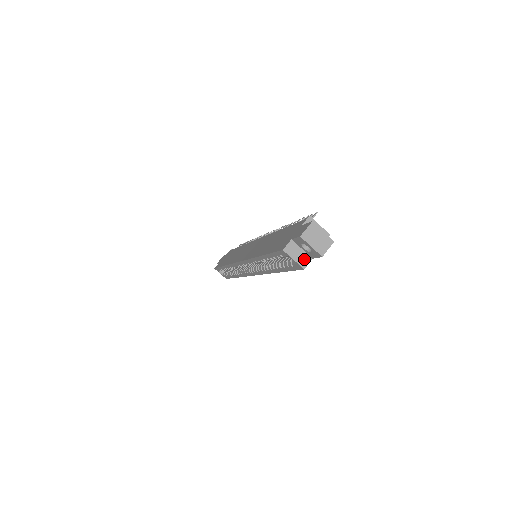
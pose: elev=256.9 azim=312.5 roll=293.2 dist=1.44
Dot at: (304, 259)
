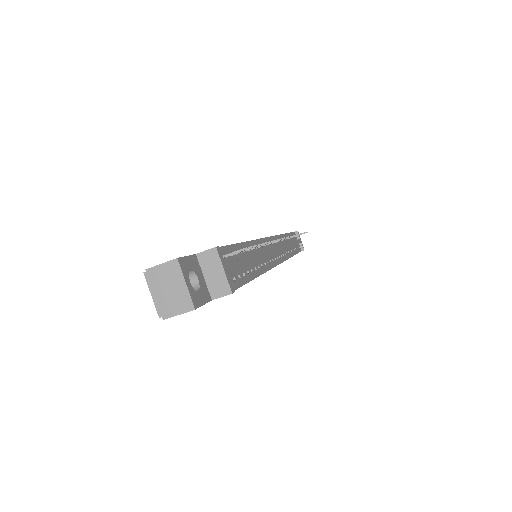
Dot at: occluded
